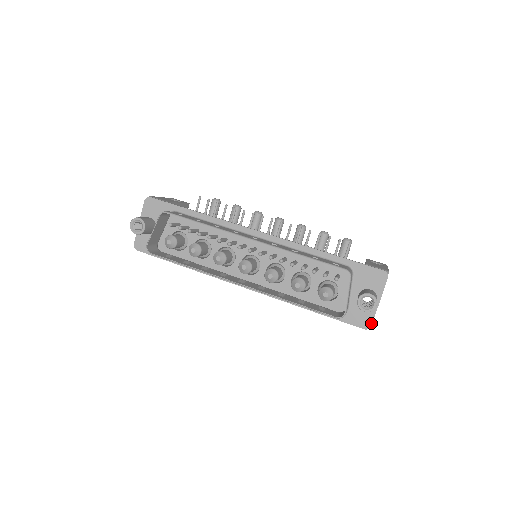
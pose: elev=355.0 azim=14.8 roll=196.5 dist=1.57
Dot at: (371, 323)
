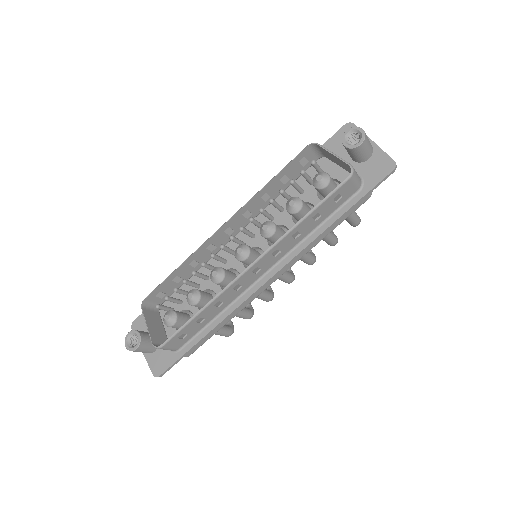
Dot at: (391, 160)
